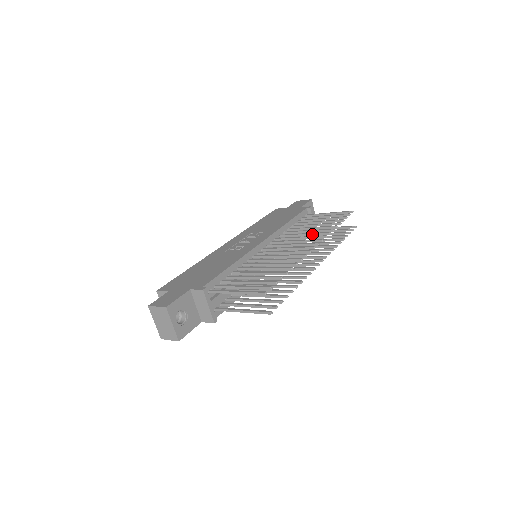
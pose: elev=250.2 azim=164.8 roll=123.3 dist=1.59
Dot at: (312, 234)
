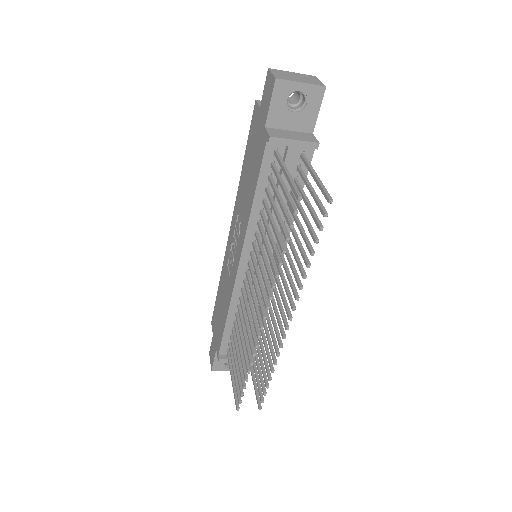
Dot at: (266, 269)
